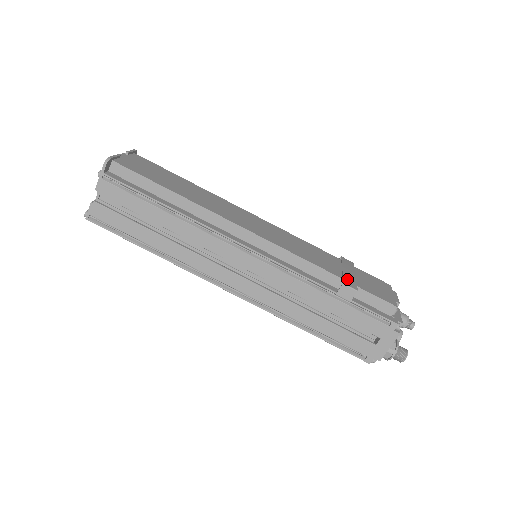
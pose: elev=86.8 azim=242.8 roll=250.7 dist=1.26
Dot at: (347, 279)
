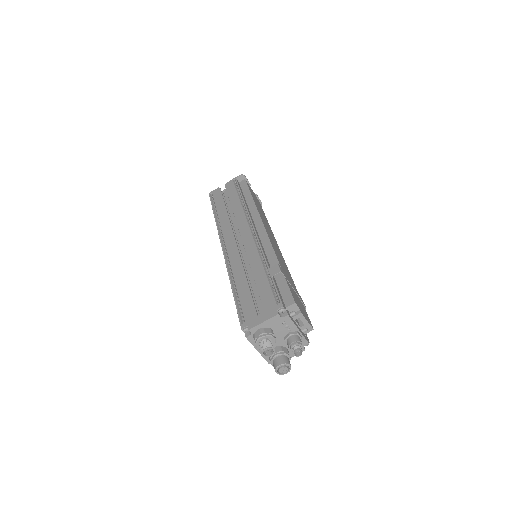
Dot at: (284, 273)
